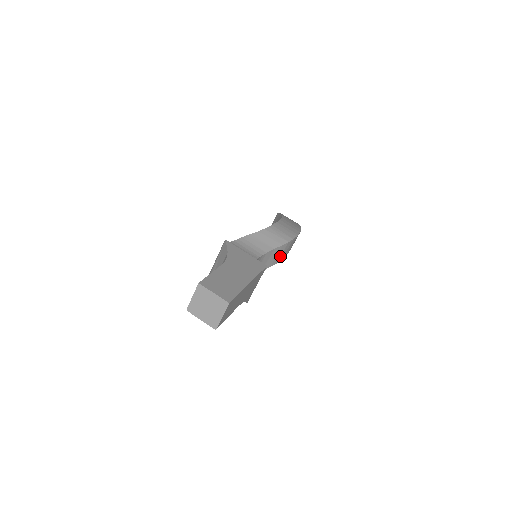
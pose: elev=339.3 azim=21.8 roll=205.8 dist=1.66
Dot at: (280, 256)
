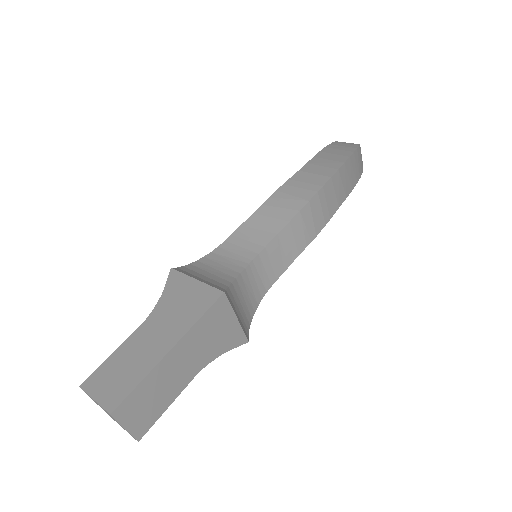
Dot at: (305, 234)
